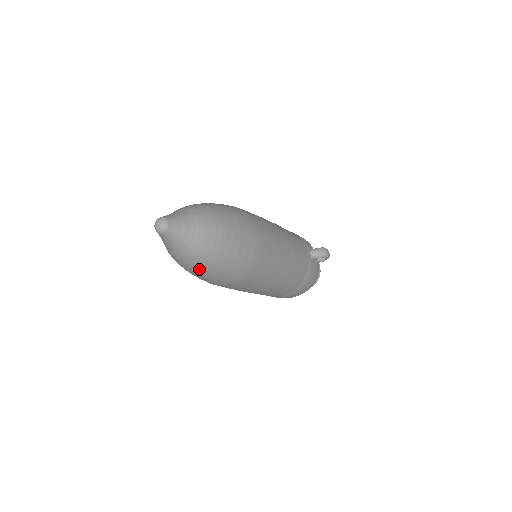
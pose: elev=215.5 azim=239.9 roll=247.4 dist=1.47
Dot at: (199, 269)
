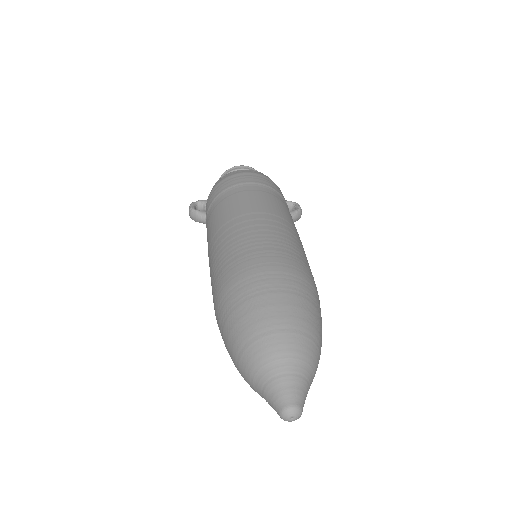
Dot at: occluded
